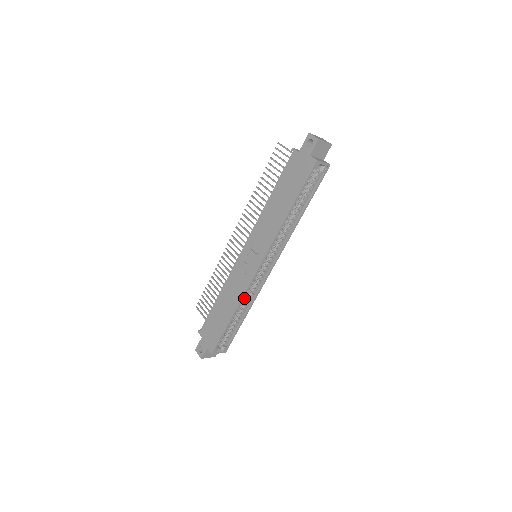
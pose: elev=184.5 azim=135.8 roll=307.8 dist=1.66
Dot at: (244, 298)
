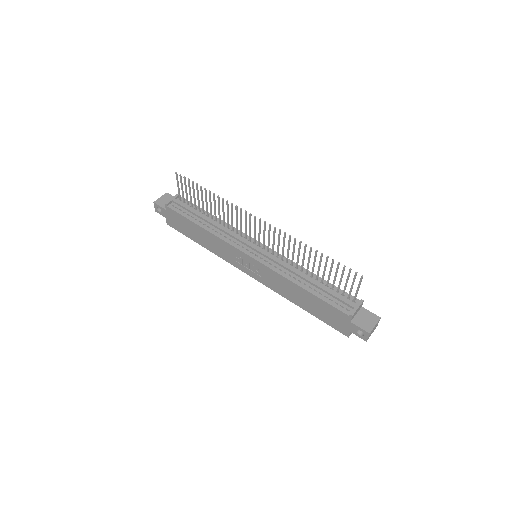
Dot at: occluded
